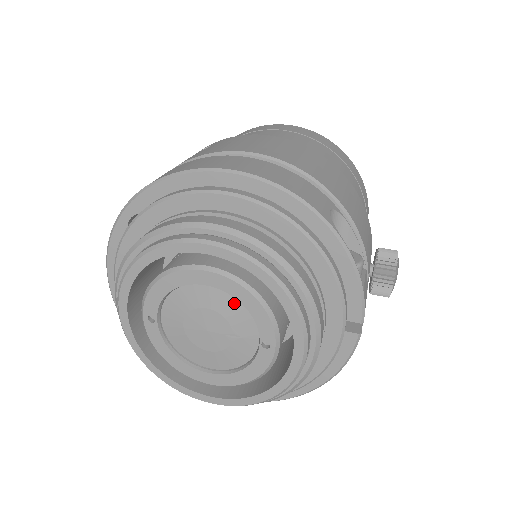
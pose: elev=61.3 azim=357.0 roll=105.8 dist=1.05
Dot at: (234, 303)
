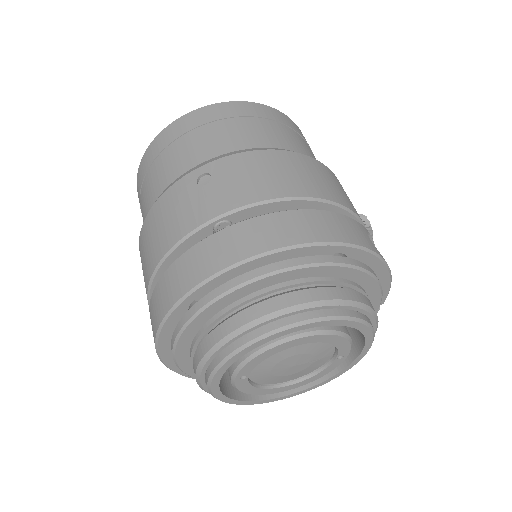
Dot at: (321, 344)
